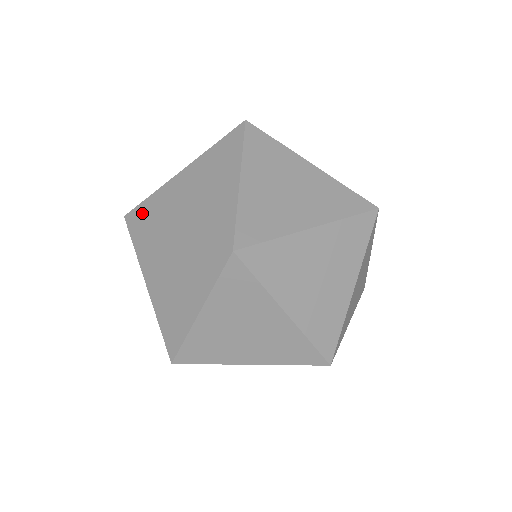
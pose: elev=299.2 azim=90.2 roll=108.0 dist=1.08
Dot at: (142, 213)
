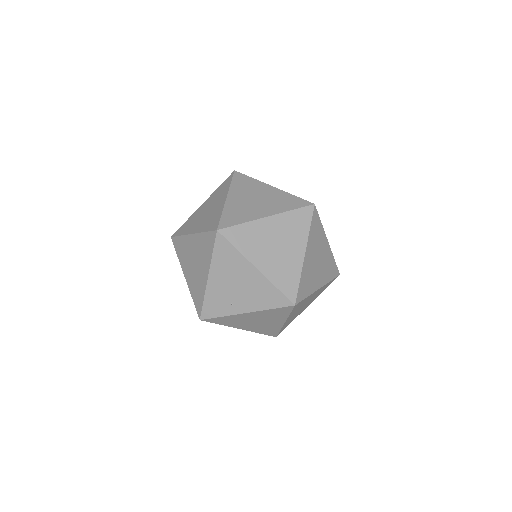
Dot at: occluded
